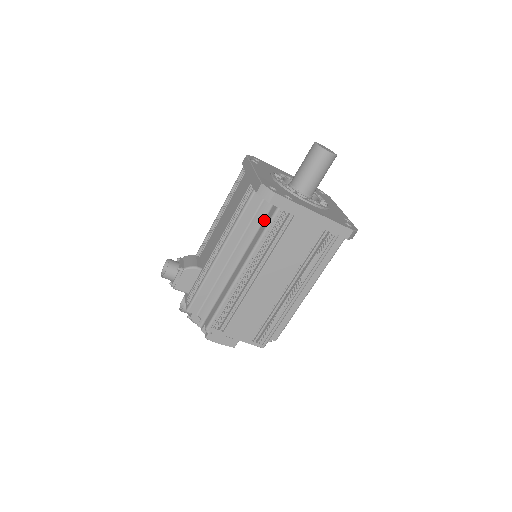
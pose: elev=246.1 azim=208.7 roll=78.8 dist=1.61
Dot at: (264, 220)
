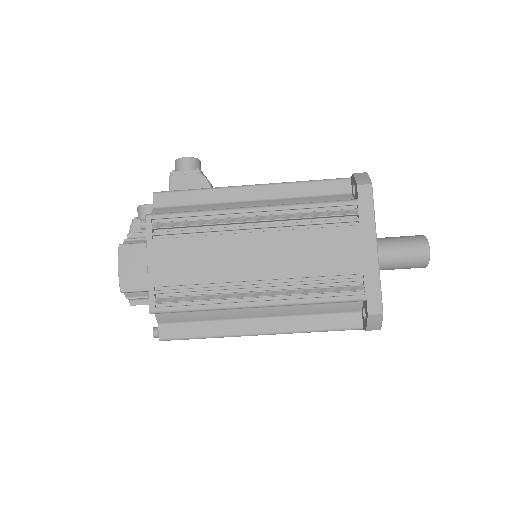
Dot at: occluded
